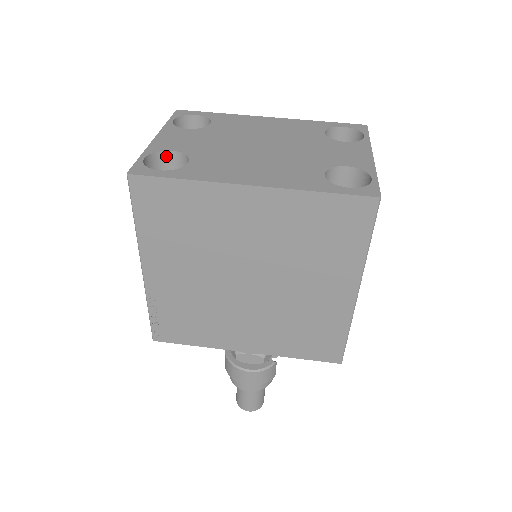
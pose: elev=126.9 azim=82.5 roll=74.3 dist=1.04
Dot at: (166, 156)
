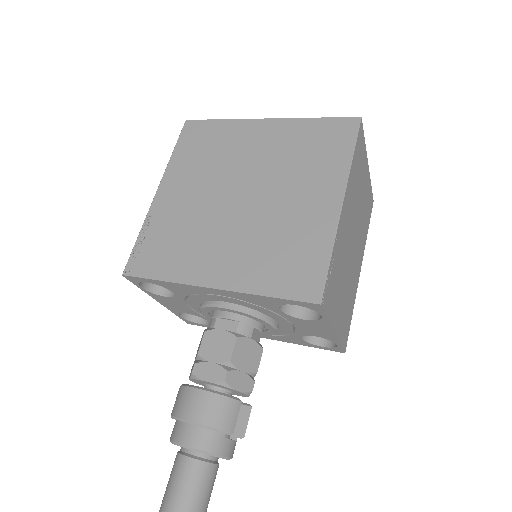
Dot at: occluded
